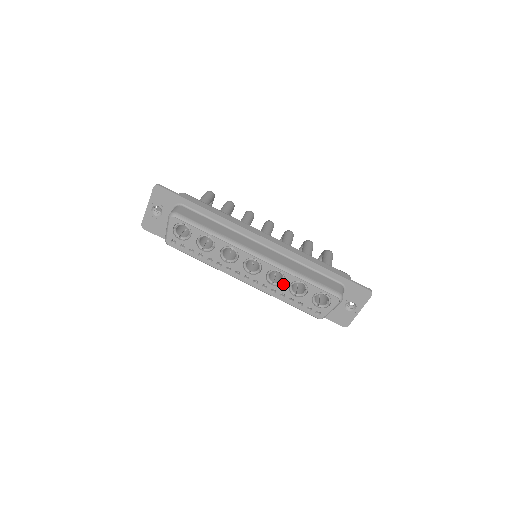
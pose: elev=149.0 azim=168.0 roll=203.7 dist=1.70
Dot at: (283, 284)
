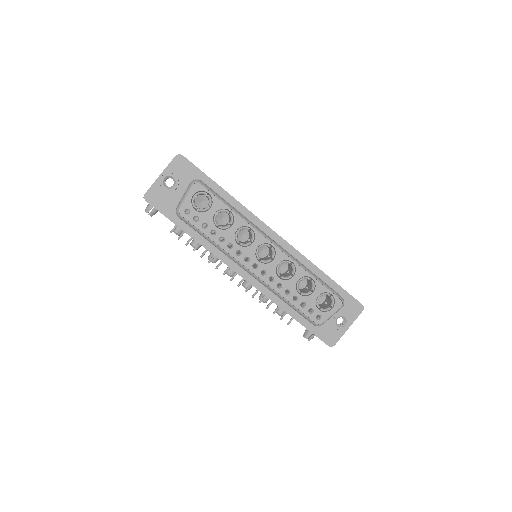
Dot at: (292, 278)
